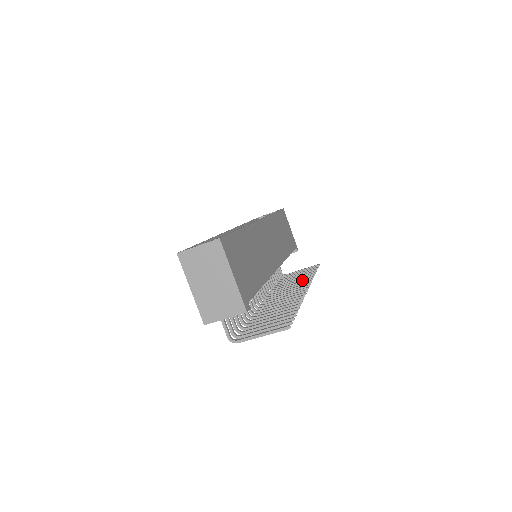
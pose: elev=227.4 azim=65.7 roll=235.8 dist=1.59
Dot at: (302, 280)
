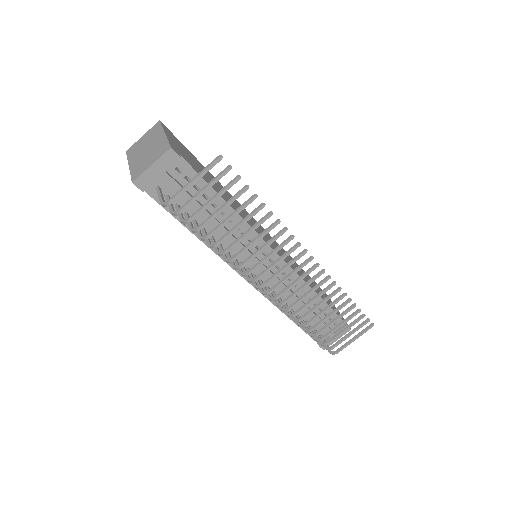
Dot at: (328, 296)
